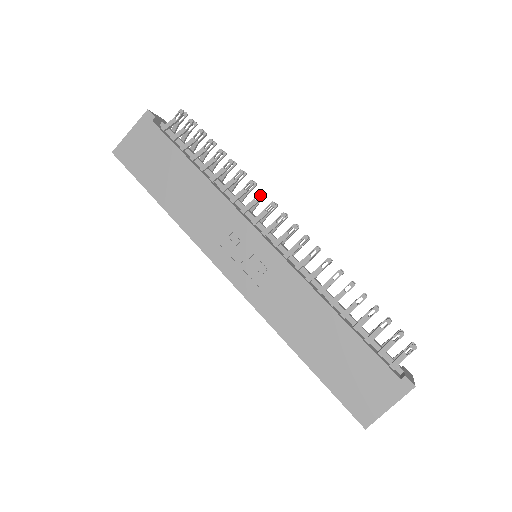
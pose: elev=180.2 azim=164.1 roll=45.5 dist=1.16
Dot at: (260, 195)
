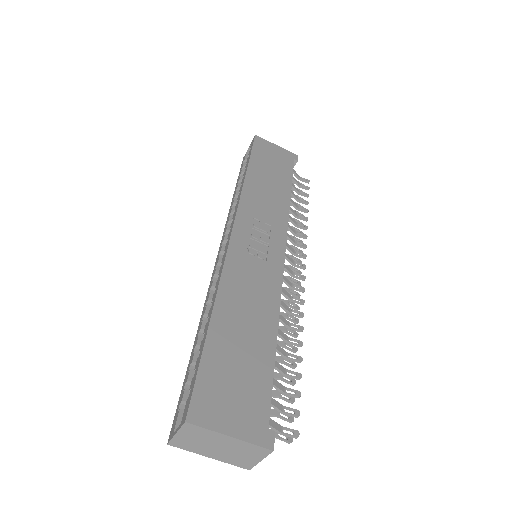
Dot at: occluded
